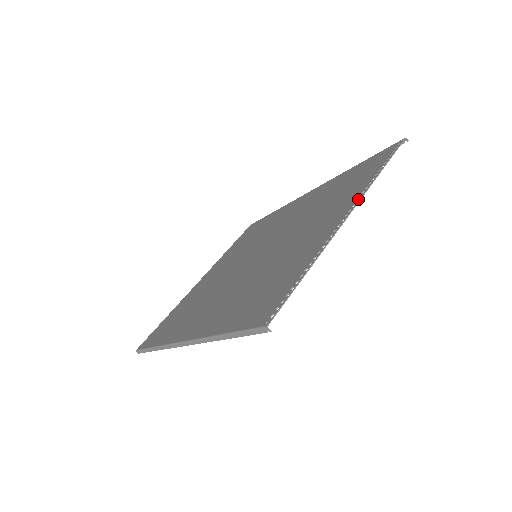
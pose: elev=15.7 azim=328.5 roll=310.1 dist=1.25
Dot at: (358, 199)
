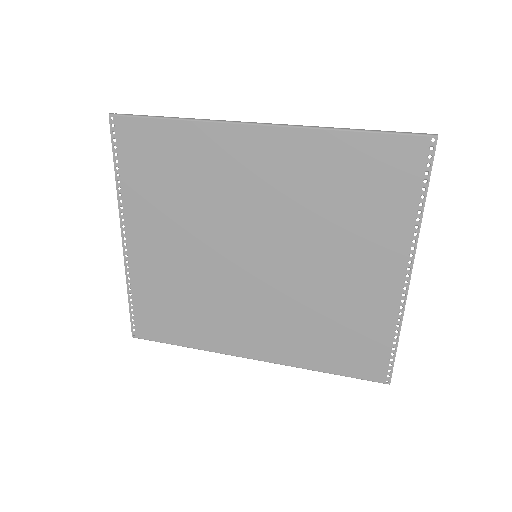
Dot at: (412, 254)
